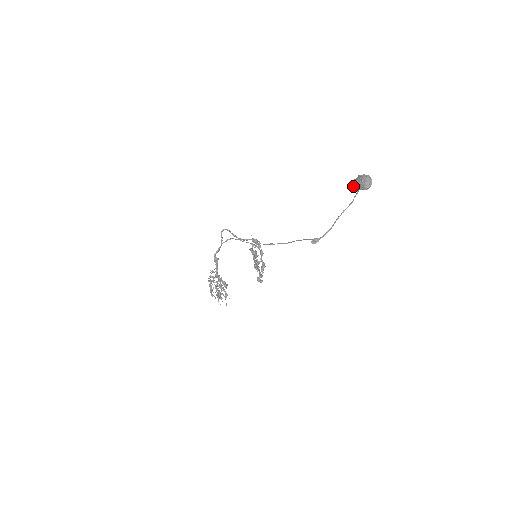
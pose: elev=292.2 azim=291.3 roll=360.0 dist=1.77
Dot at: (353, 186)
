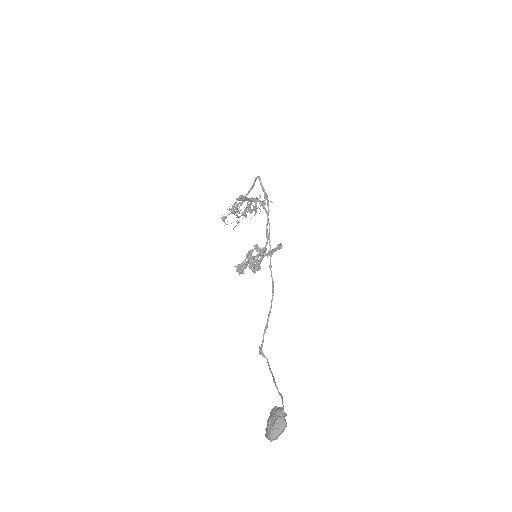
Dot at: (270, 412)
